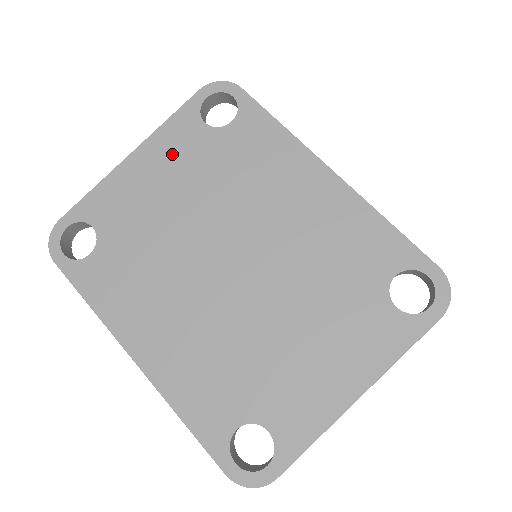
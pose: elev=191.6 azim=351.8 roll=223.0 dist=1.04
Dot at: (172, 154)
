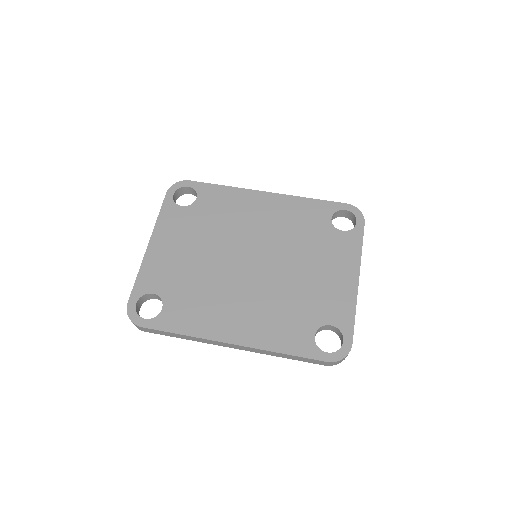
Dot at: (174, 230)
